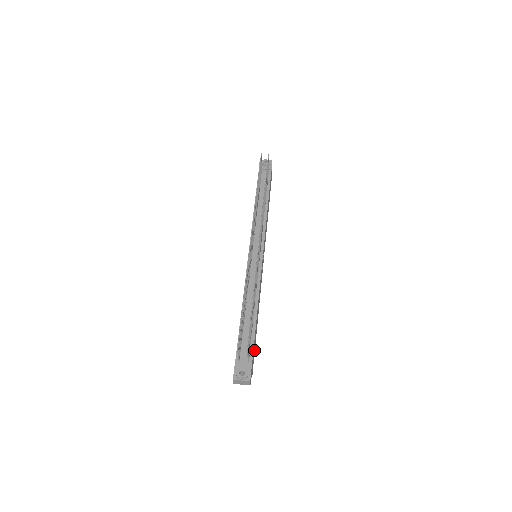
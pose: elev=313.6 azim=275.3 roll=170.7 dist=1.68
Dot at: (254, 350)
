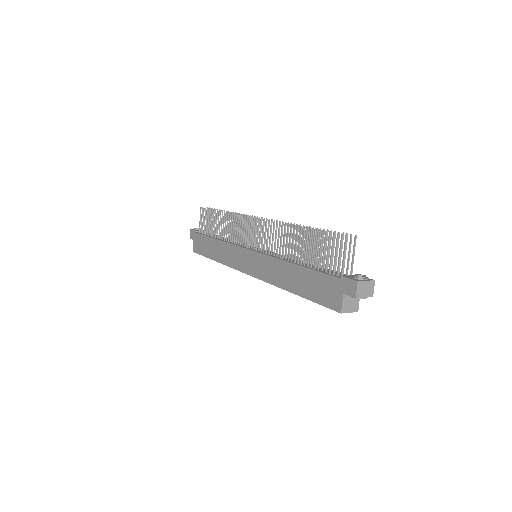
Dot at: occluded
